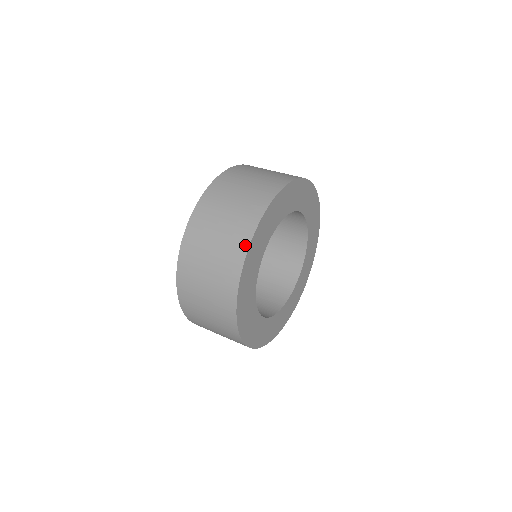
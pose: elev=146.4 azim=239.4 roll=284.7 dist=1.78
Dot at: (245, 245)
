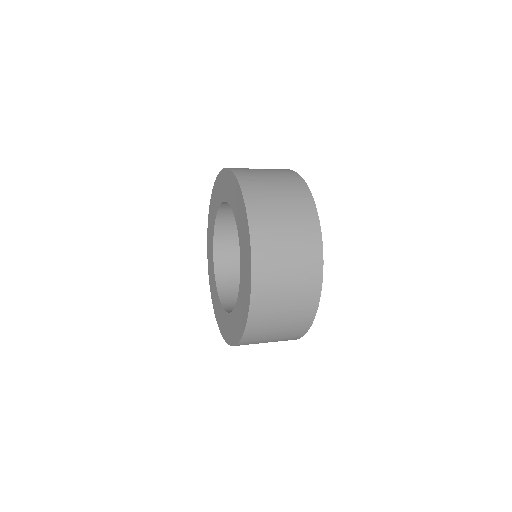
Dot at: (312, 207)
